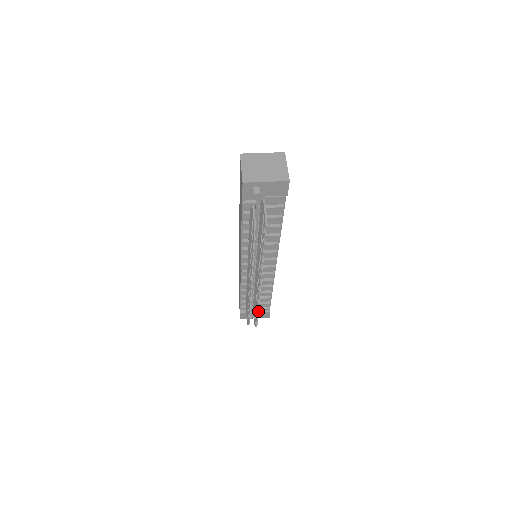
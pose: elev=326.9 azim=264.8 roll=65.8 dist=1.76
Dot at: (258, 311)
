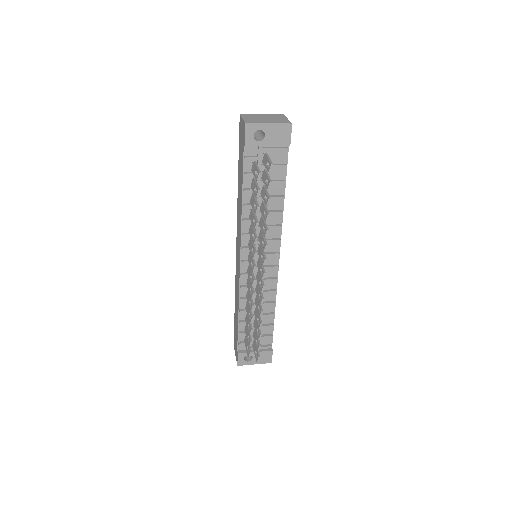
Dot at: (260, 332)
